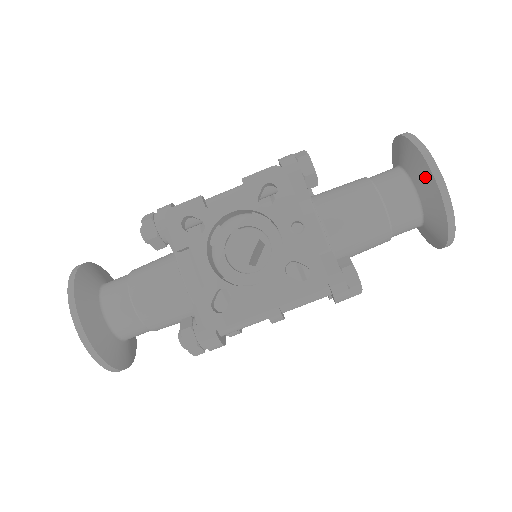
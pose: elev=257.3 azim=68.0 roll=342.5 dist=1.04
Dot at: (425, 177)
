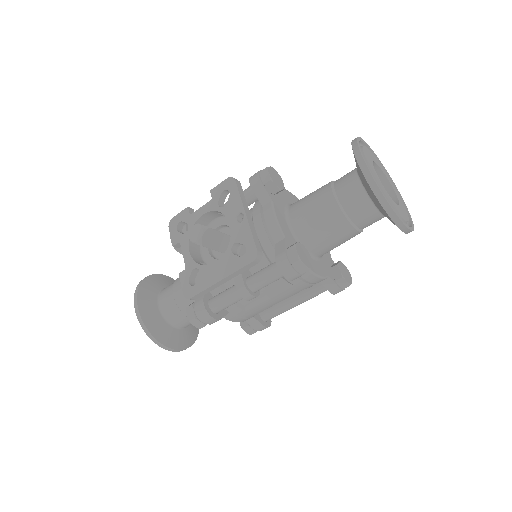
Dot at: (358, 168)
